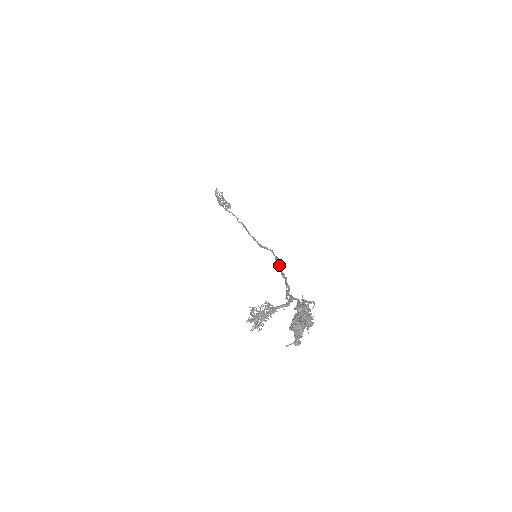
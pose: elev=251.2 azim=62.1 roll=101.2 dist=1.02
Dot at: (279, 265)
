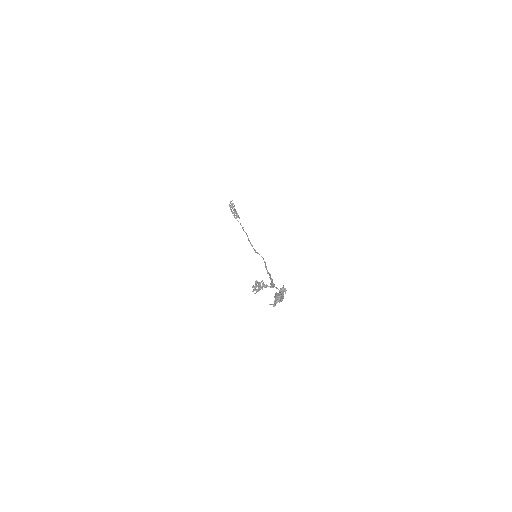
Dot at: (266, 267)
